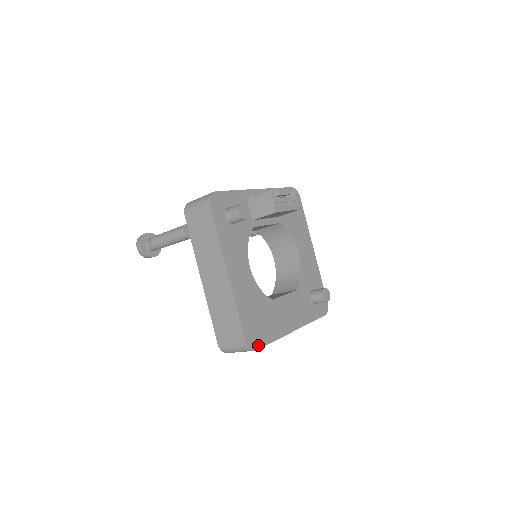
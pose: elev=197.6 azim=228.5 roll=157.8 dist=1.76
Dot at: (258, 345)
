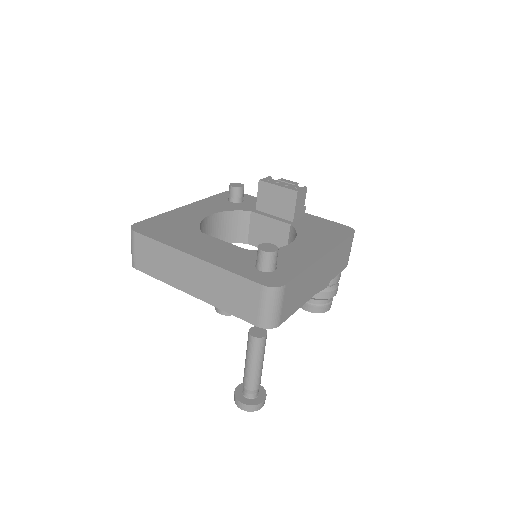
Dot at: (141, 231)
